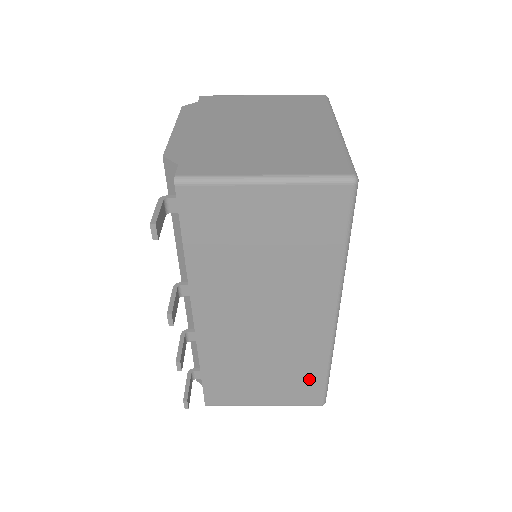
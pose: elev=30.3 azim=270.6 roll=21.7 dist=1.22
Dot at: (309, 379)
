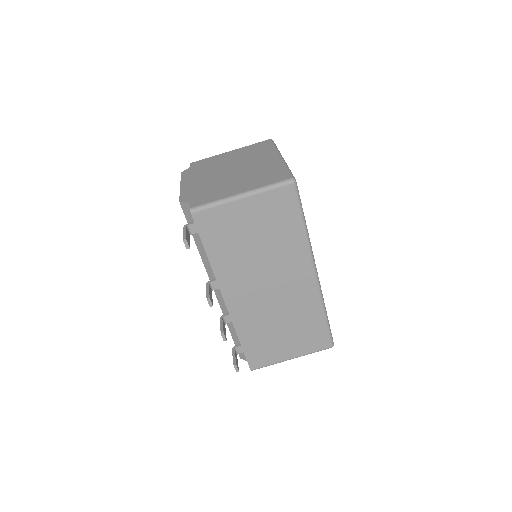
Dot at: (315, 327)
